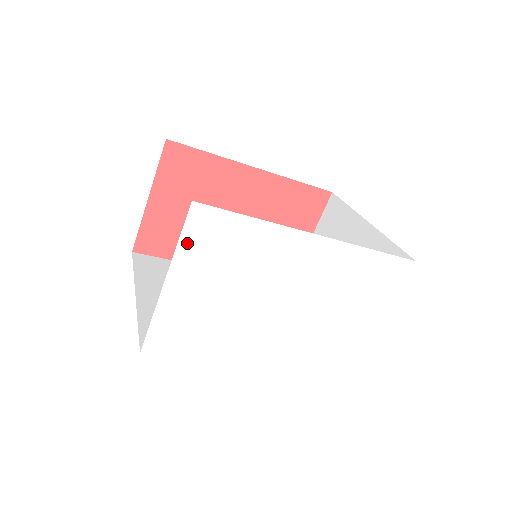
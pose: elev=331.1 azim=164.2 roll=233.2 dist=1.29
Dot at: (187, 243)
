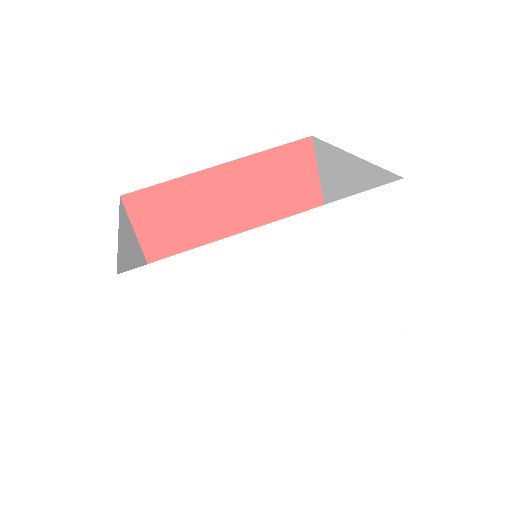
Dot at: (144, 310)
